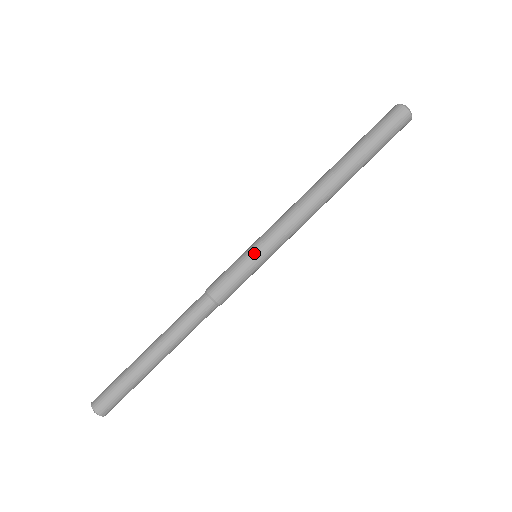
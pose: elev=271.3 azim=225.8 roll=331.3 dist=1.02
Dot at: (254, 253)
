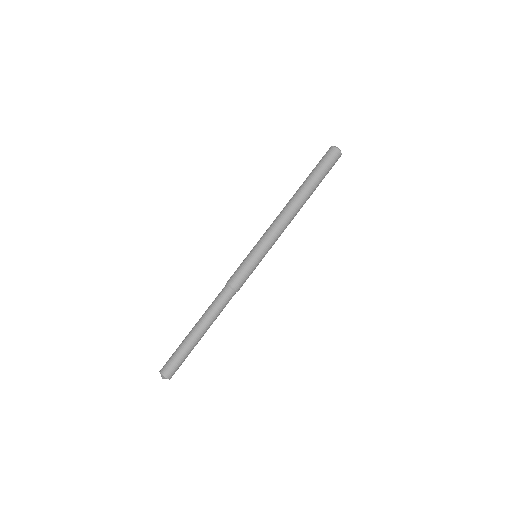
Dot at: (251, 251)
